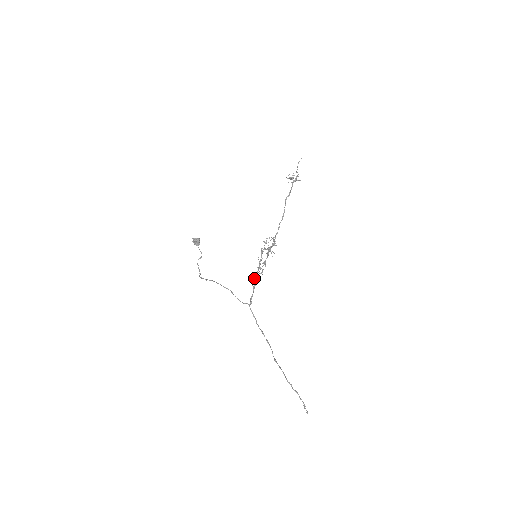
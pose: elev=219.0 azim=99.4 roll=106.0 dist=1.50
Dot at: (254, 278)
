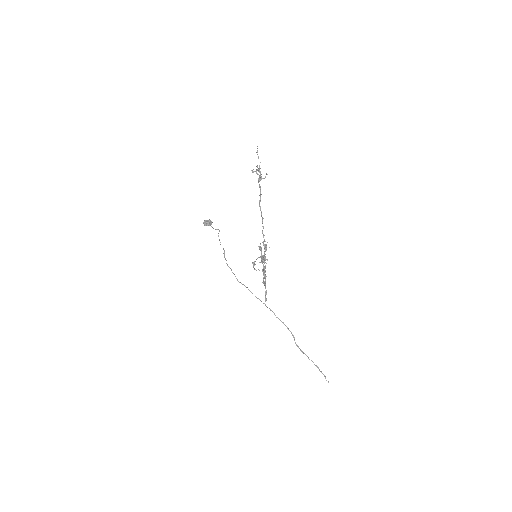
Dot at: occluded
